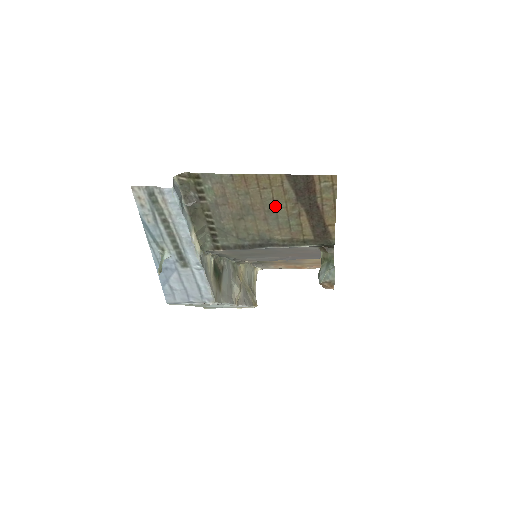
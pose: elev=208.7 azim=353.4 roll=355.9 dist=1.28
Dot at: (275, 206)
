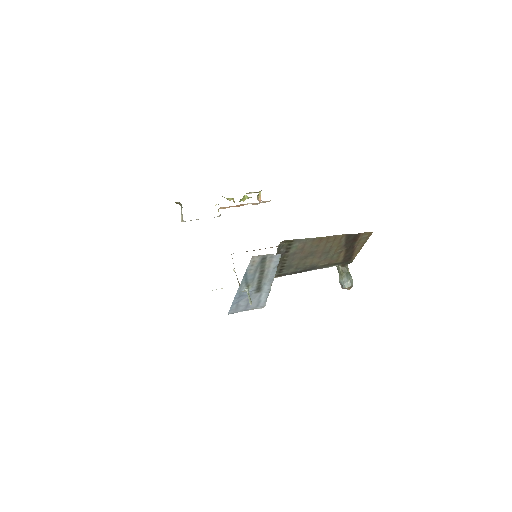
Dot at: (330, 250)
